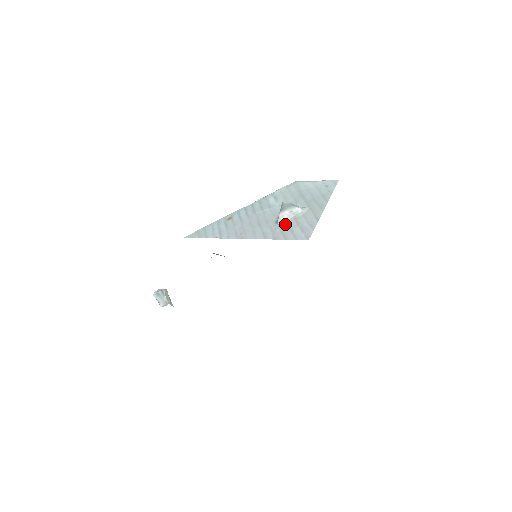
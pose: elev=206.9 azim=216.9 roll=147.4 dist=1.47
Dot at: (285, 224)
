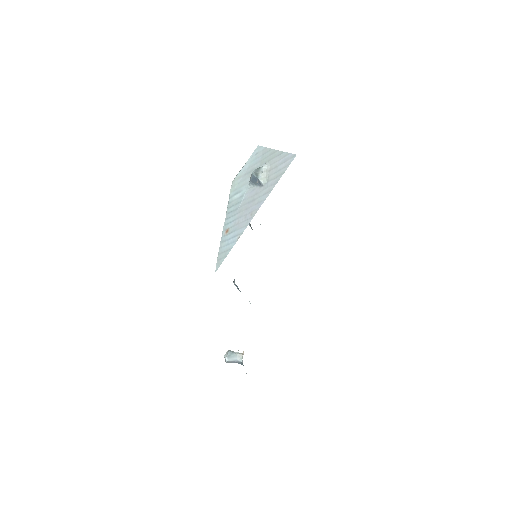
Dot at: (269, 177)
